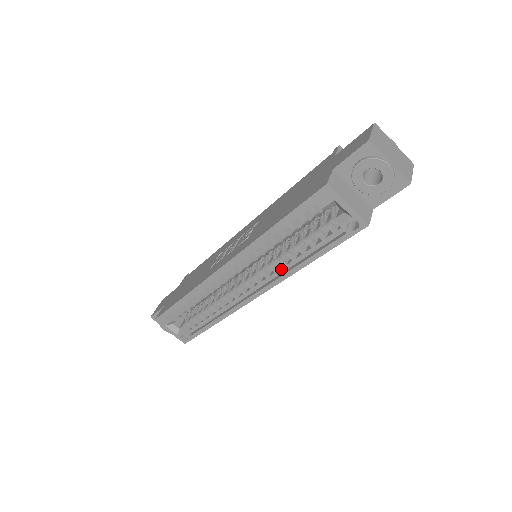
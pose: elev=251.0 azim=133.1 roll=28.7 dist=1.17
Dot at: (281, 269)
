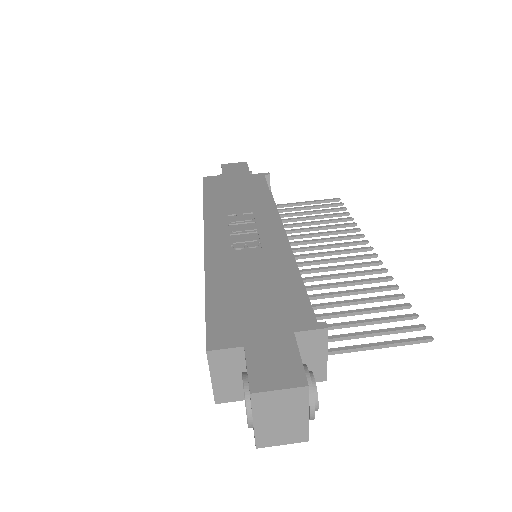
Dot at: occluded
